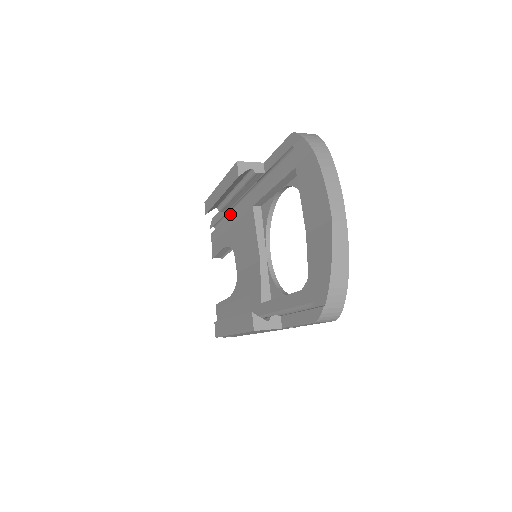
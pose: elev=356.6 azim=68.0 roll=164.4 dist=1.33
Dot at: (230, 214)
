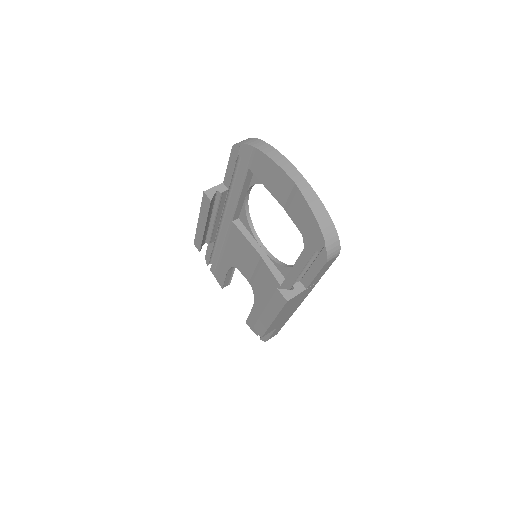
Dot at: (218, 242)
